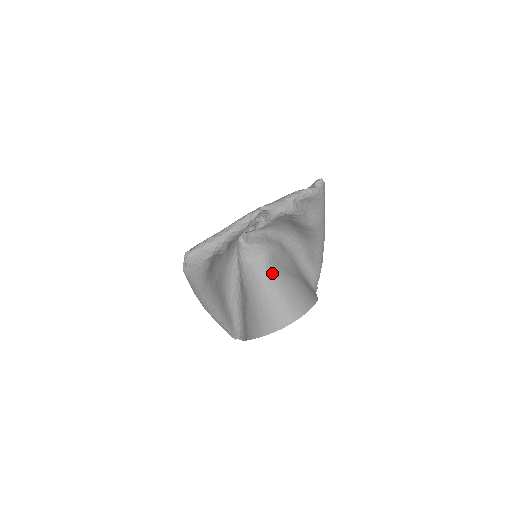
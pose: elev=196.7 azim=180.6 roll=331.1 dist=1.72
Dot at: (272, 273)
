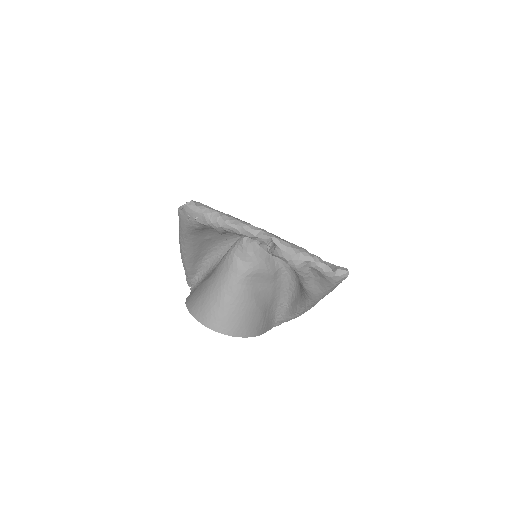
Dot at: (240, 284)
